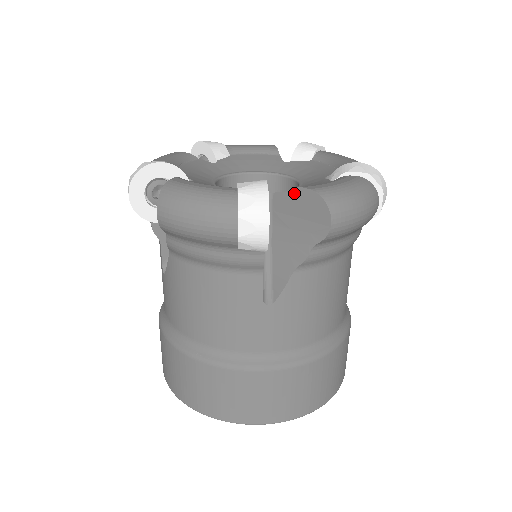
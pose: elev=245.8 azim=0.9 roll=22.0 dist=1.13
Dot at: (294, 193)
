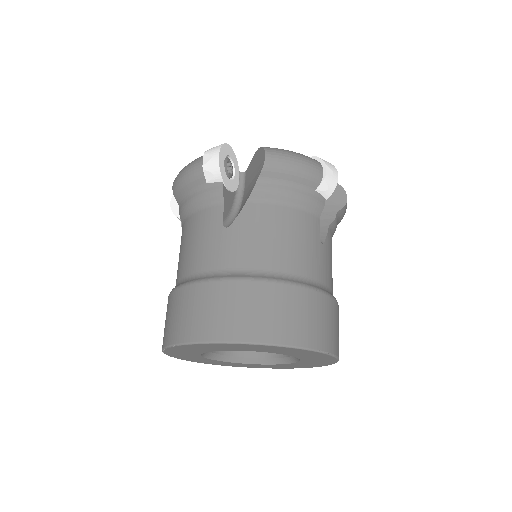
Dot at: (253, 159)
